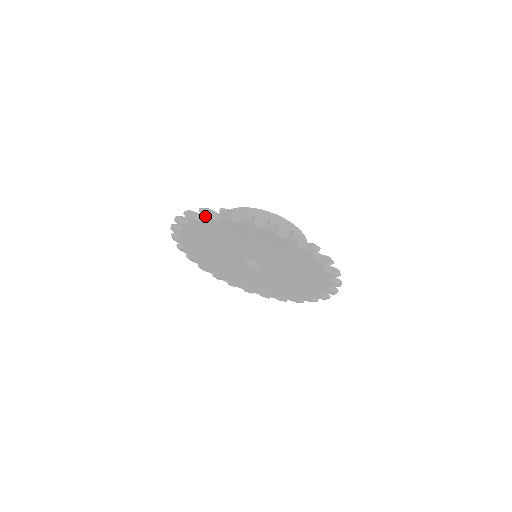
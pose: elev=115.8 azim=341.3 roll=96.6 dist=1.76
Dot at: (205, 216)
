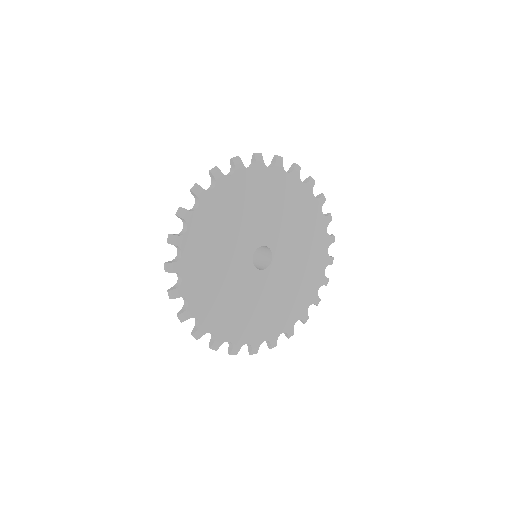
Dot at: (174, 268)
